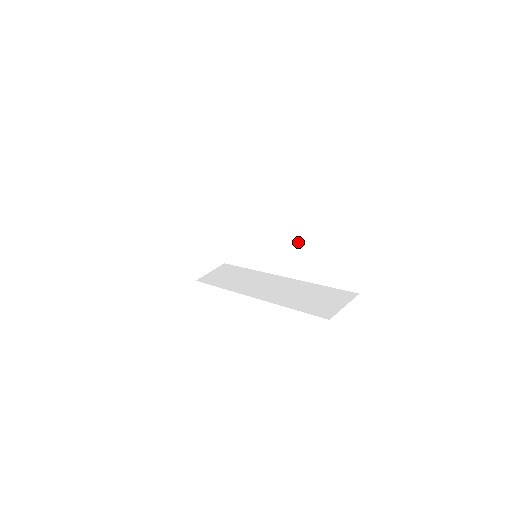
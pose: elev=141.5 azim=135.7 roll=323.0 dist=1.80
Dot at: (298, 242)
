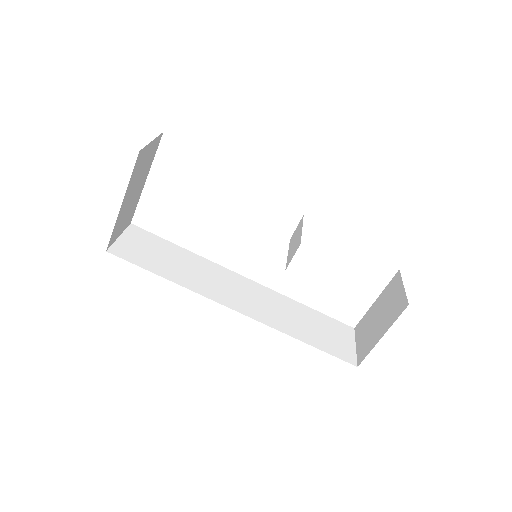
Dot at: occluded
